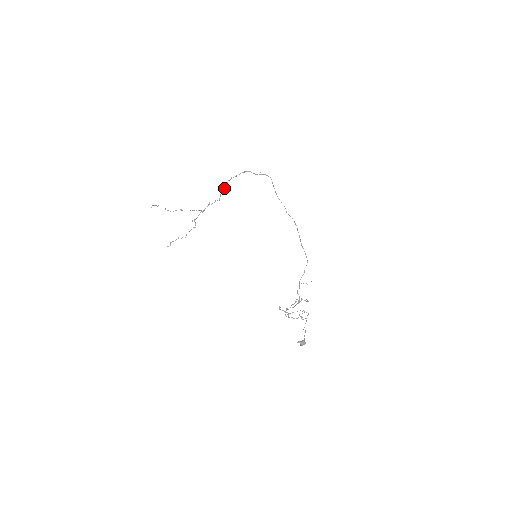
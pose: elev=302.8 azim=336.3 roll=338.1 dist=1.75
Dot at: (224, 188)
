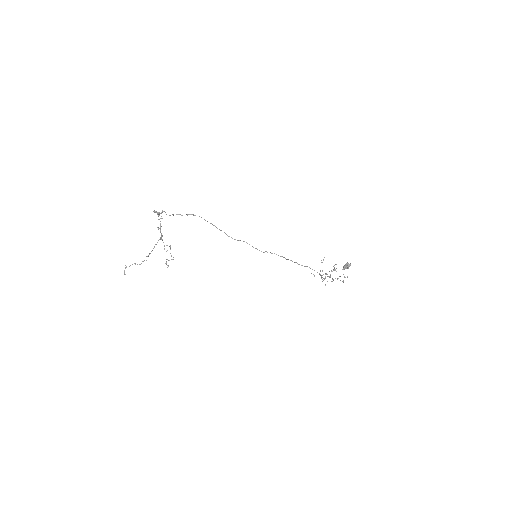
Dot at: (155, 211)
